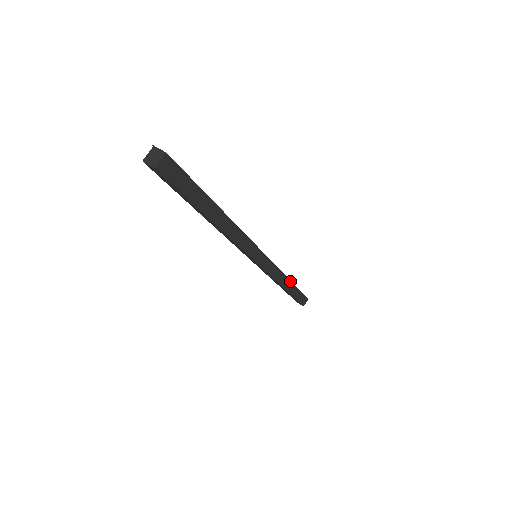
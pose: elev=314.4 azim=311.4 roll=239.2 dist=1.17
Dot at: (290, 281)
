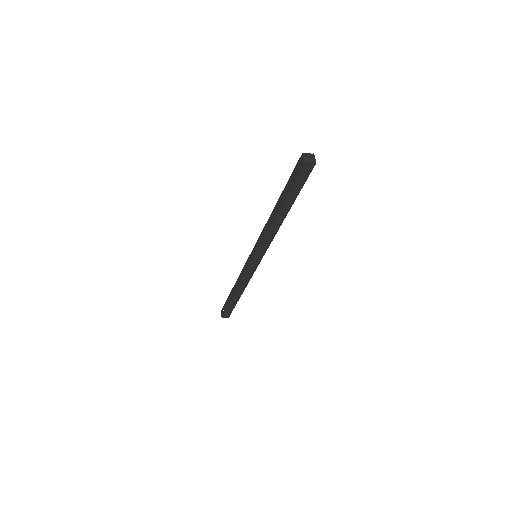
Dot at: (242, 293)
